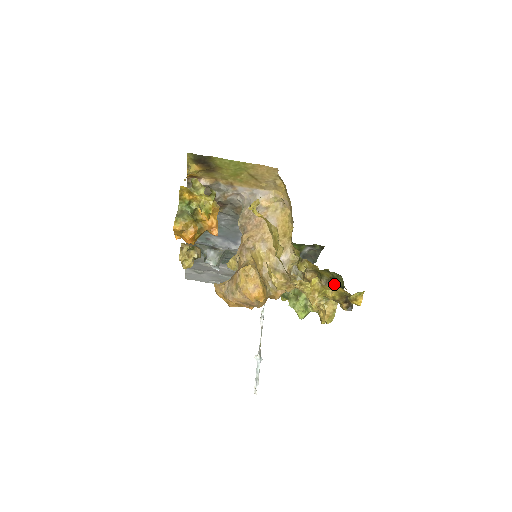
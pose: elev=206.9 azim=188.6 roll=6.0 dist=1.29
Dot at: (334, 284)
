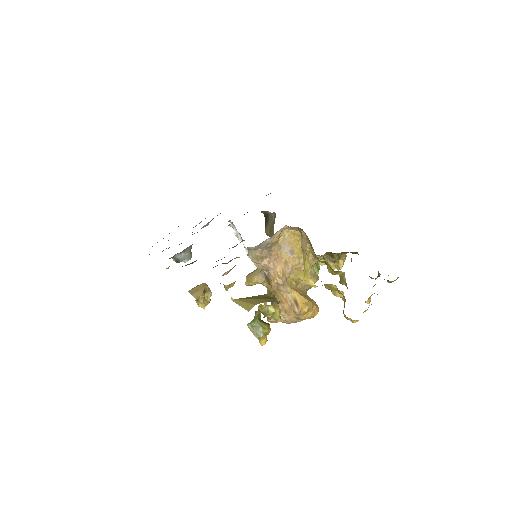
Dot at: (344, 252)
